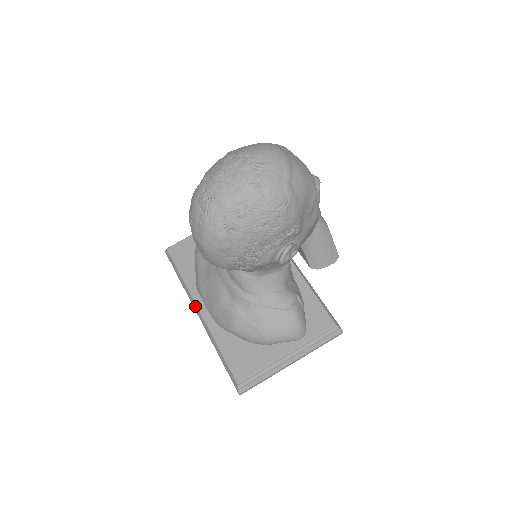
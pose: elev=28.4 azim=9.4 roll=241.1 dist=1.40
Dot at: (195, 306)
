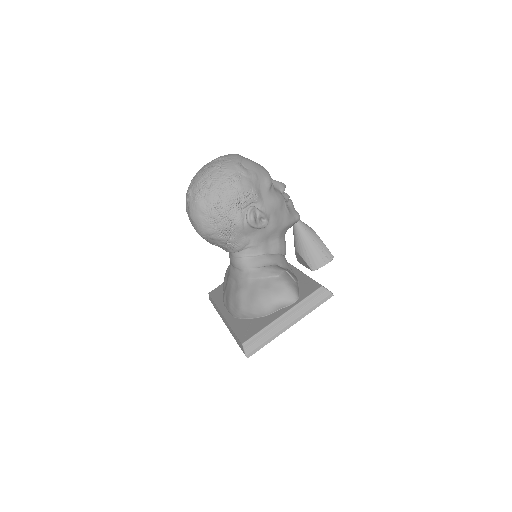
Dot at: (222, 316)
